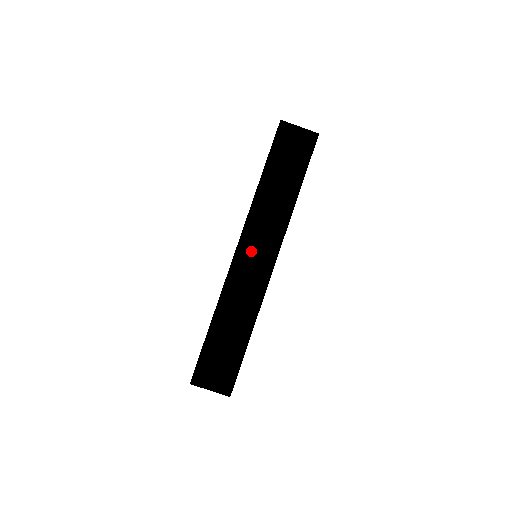
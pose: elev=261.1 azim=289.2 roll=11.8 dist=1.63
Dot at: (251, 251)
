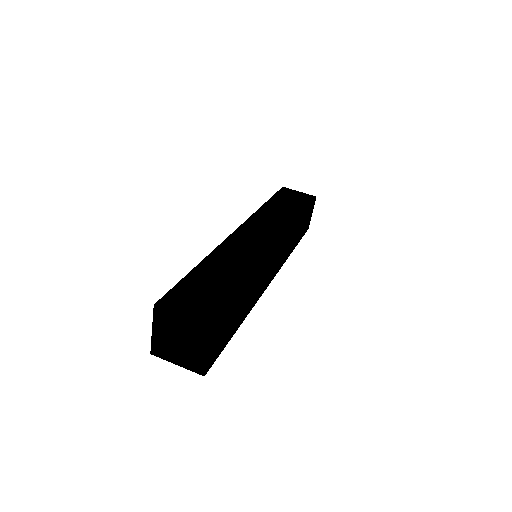
Dot at: (253, 232)
